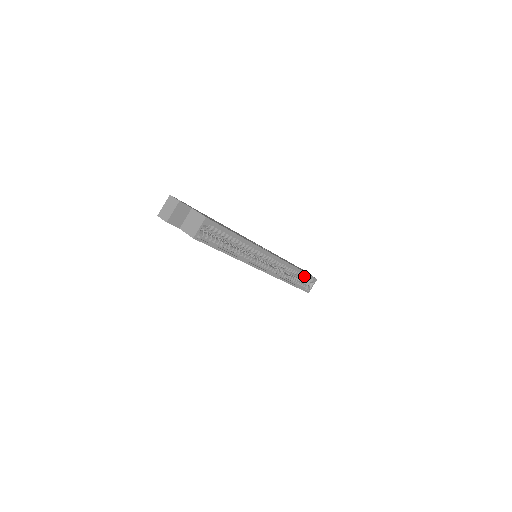
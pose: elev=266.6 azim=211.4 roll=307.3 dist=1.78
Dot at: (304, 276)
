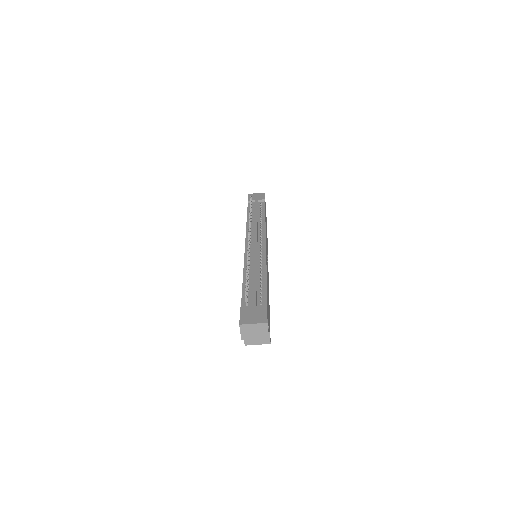
Dot at: occluded
